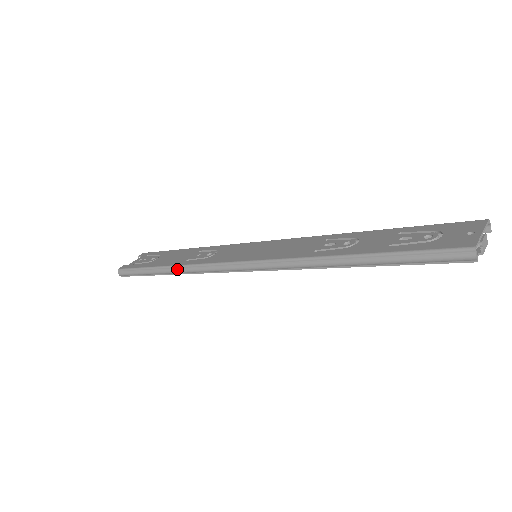
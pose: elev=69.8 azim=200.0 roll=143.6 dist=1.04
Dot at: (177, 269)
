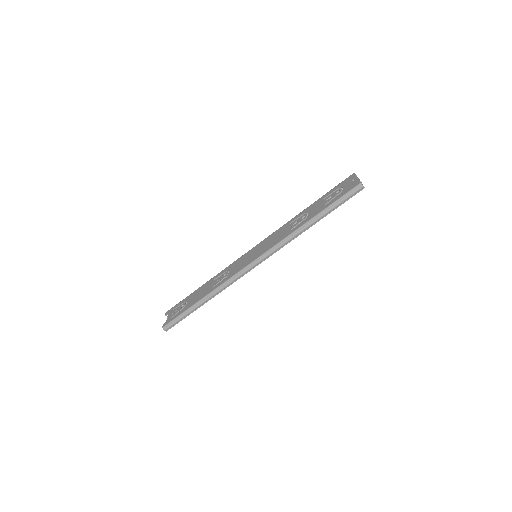
Dot at: (212, 294)
